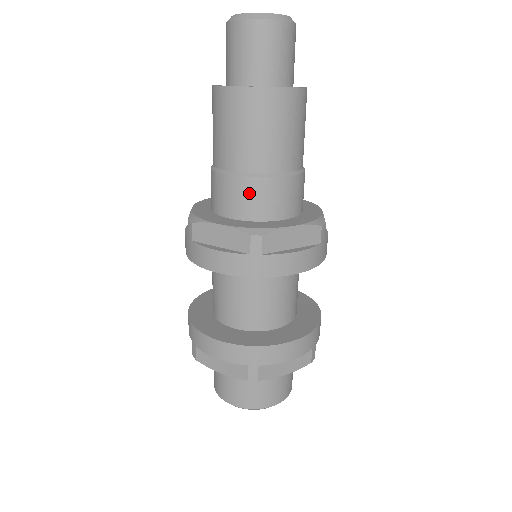
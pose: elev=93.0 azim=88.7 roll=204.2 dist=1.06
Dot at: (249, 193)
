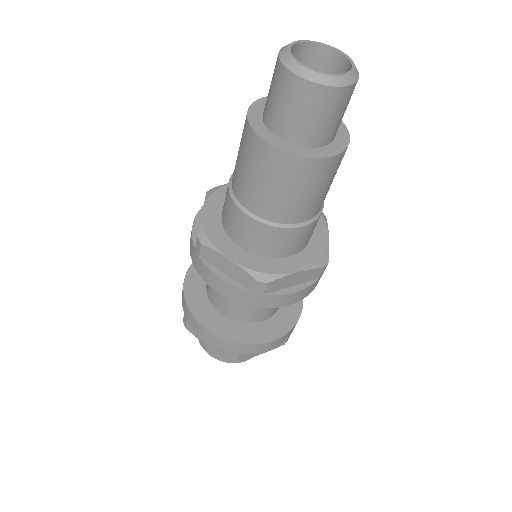
Dot at: (263, 236)
